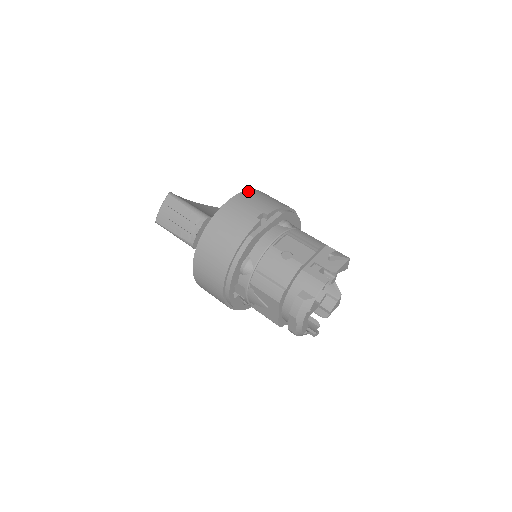
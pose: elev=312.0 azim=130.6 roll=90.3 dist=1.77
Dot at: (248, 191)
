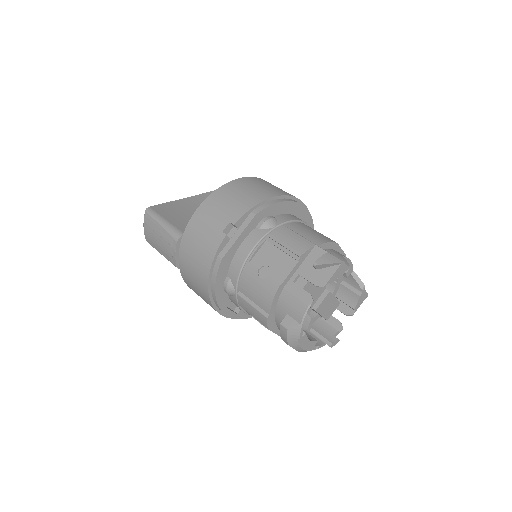
Dot at: (219, 190)
